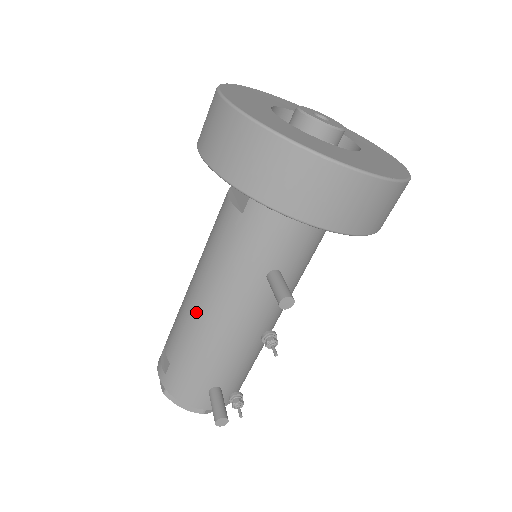
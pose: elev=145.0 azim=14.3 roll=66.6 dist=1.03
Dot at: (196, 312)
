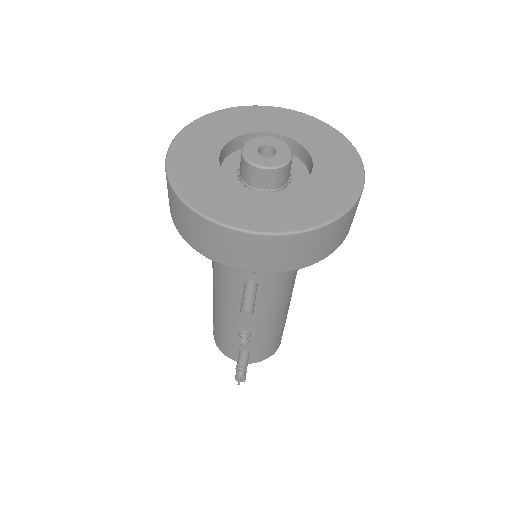
Dot at: (214, 298)
